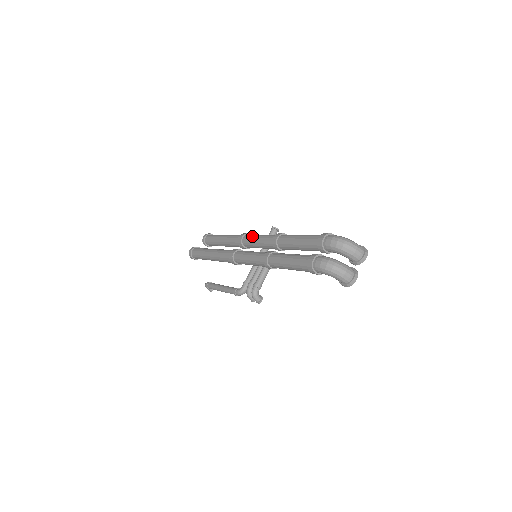
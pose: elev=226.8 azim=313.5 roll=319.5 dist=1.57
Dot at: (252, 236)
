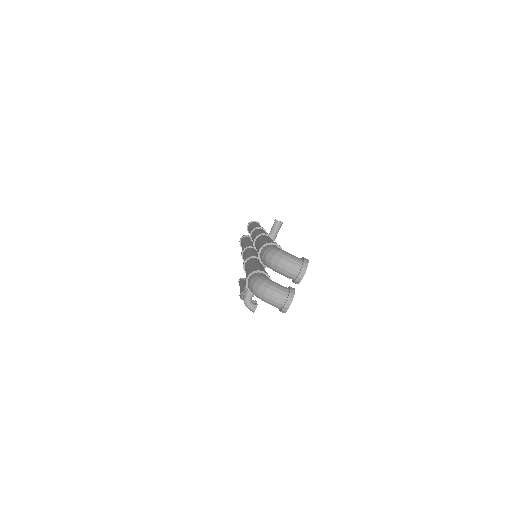
Dot at: occluded
